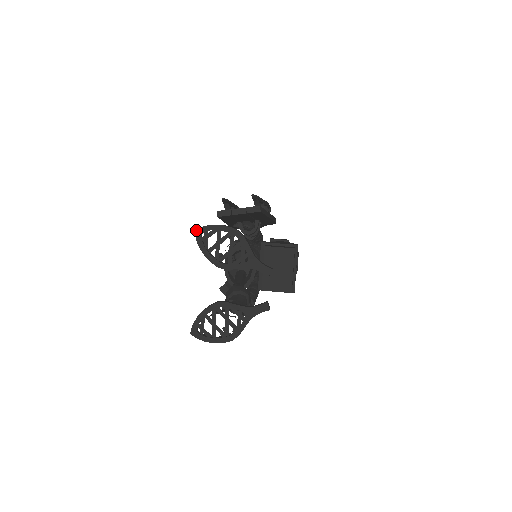
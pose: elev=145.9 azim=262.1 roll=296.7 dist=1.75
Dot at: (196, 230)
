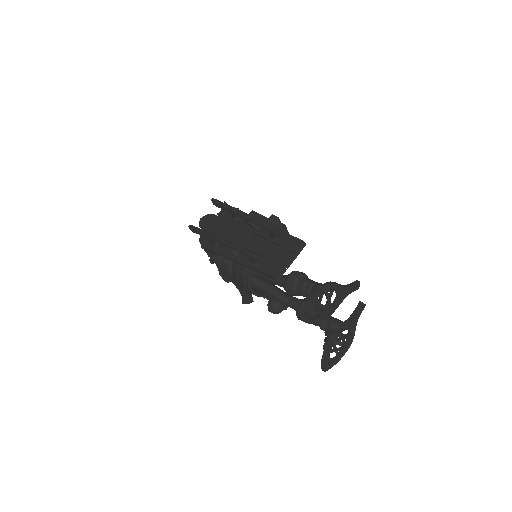
Dot at: (300, 316)
